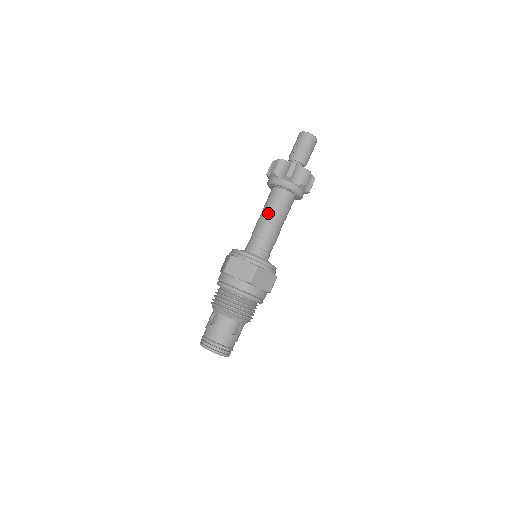
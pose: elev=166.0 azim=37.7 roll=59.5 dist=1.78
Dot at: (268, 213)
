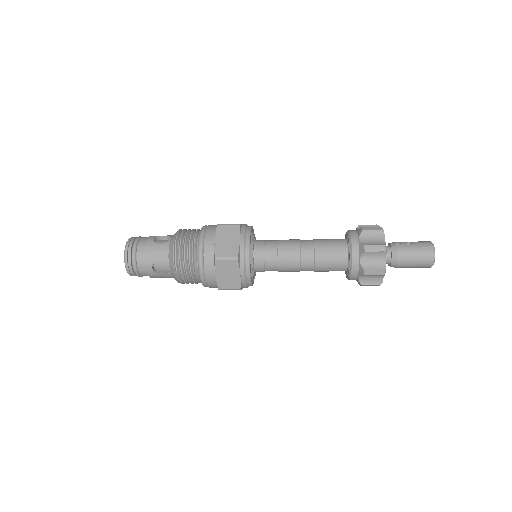
Dot at: (311, 246)
